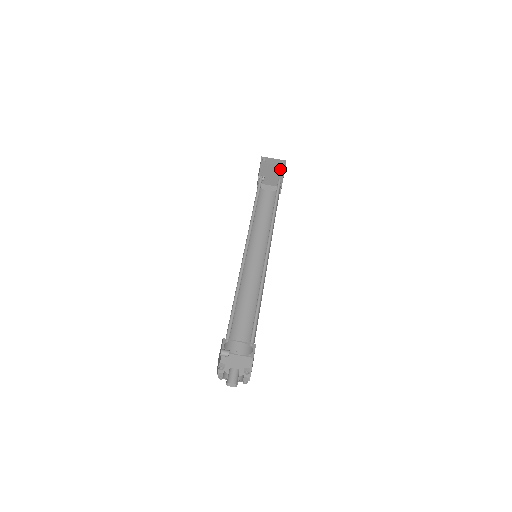
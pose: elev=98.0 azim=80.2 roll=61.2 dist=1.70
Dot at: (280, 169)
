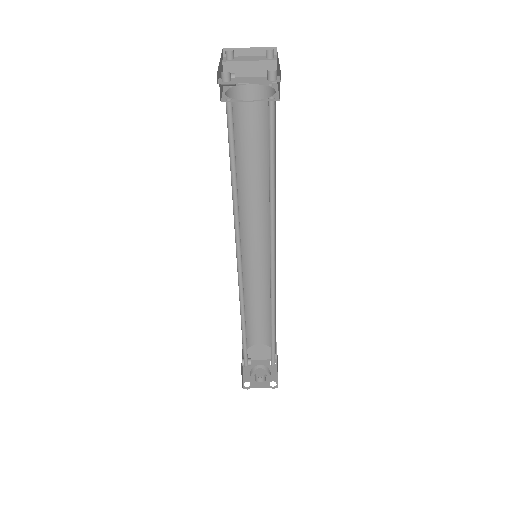
Dot at: occluded
